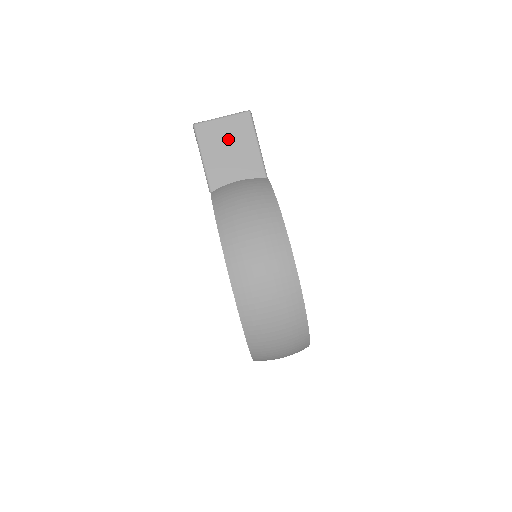
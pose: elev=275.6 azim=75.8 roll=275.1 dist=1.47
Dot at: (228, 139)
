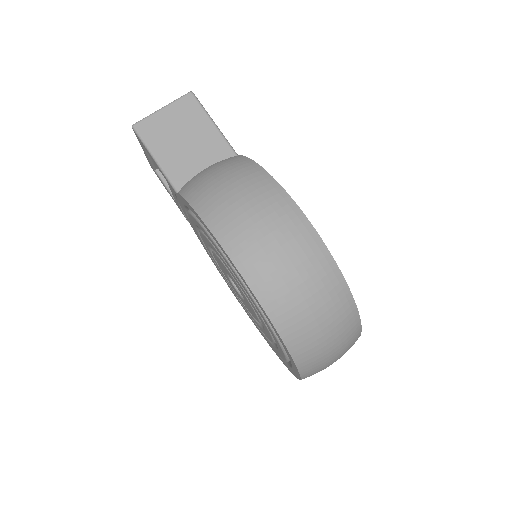
Dot at: (177, 128)
